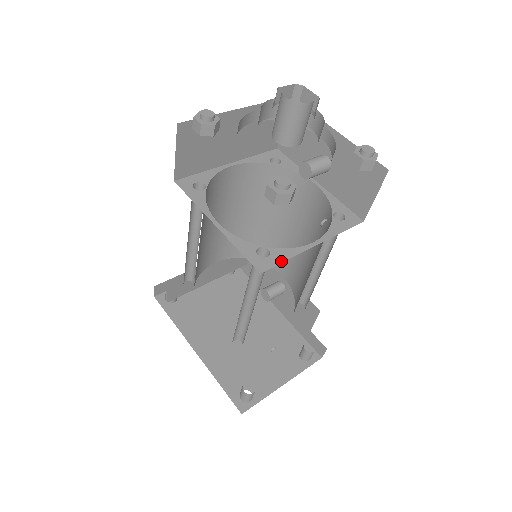
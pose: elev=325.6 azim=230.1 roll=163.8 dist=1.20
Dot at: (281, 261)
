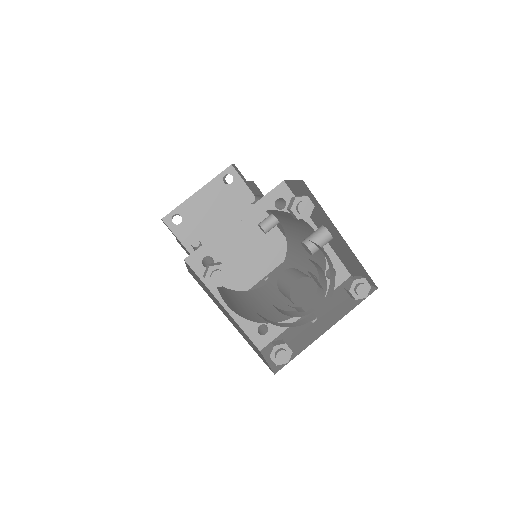
Dot at: (276, 336)
